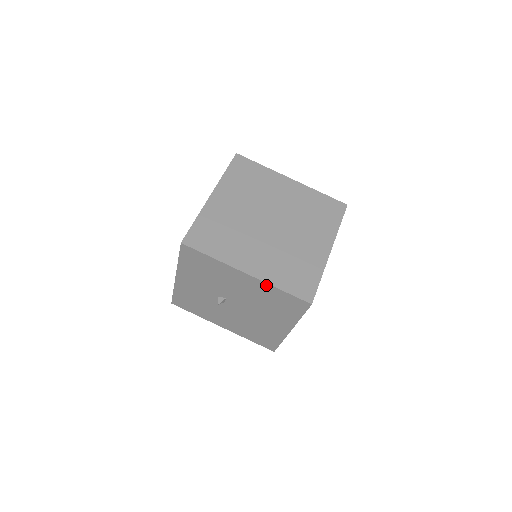
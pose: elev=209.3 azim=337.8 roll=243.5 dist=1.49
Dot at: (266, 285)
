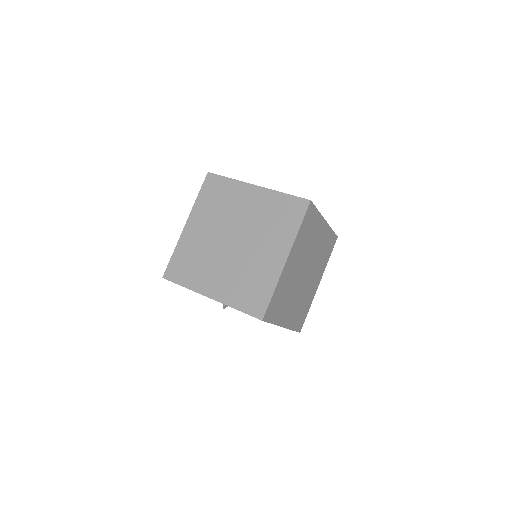
Dot at: (227, 305)
